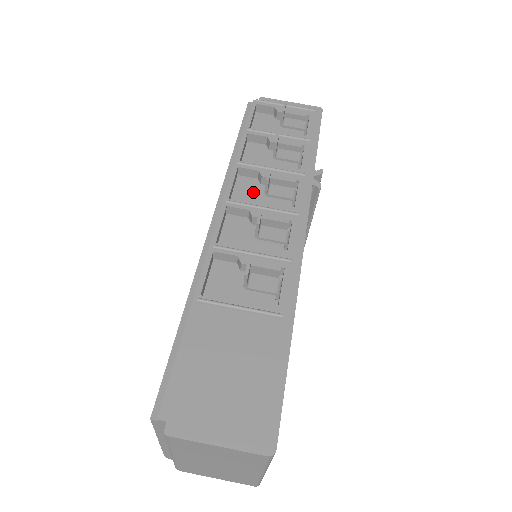
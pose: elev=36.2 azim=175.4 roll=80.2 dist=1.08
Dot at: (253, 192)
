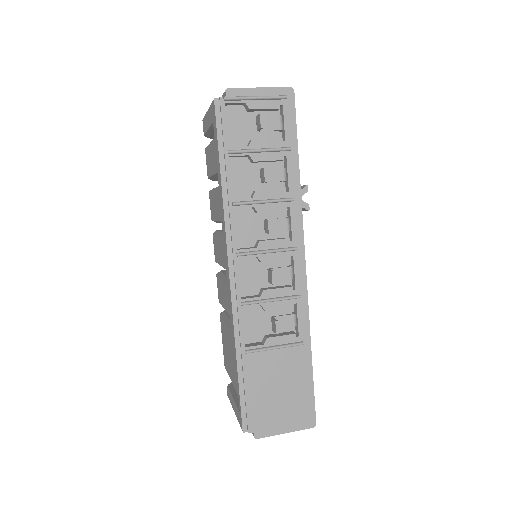
Dot at: (251, 225)
